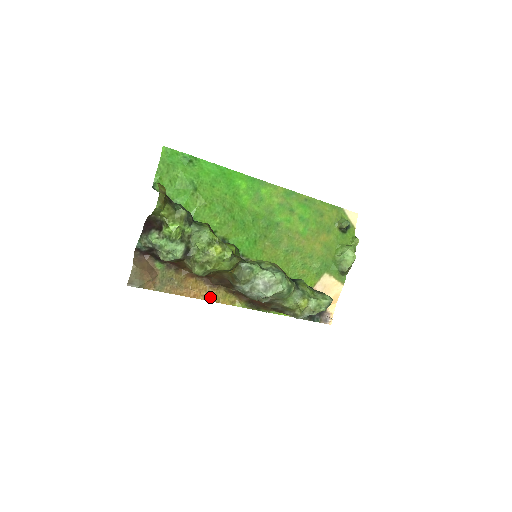
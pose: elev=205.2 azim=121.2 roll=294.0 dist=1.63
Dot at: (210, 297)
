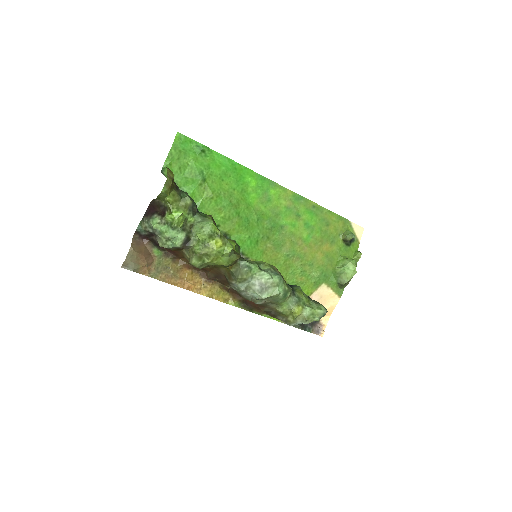
Dot at: (204, 291)
